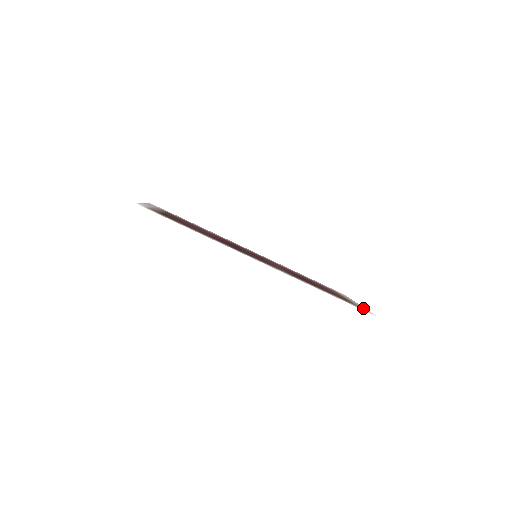
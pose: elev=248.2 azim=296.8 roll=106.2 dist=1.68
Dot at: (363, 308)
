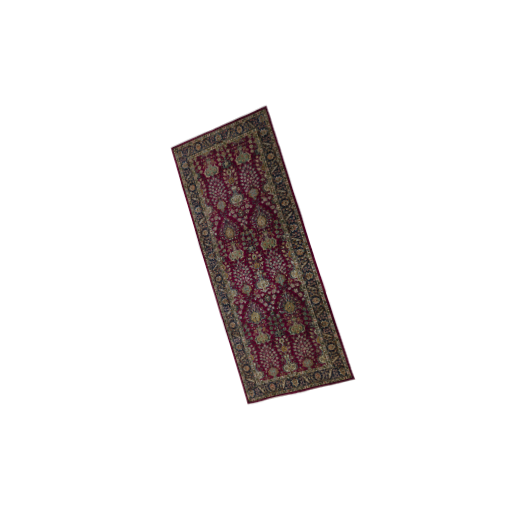
Dot at: (332, 382)
